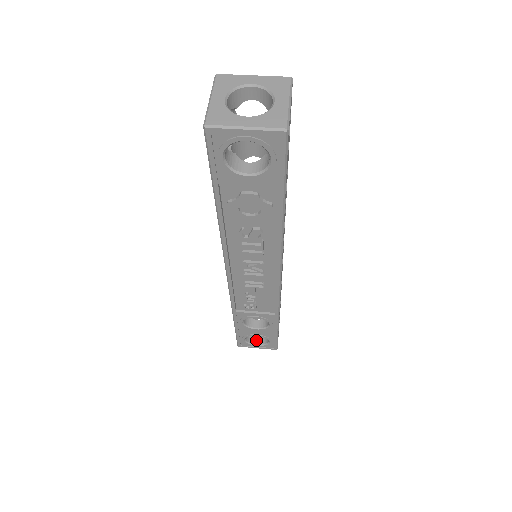
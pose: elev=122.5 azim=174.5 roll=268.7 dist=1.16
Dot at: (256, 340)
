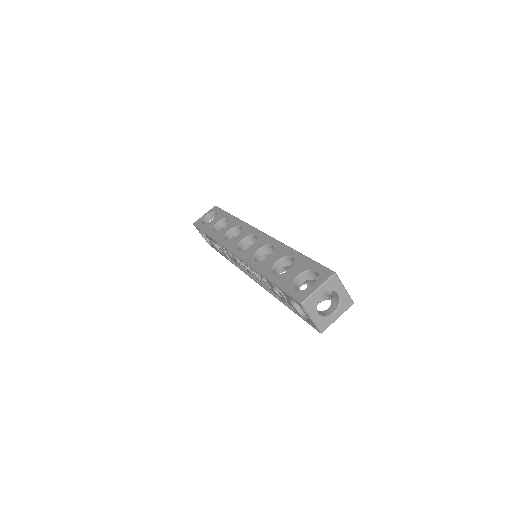
Dot at: occluded
